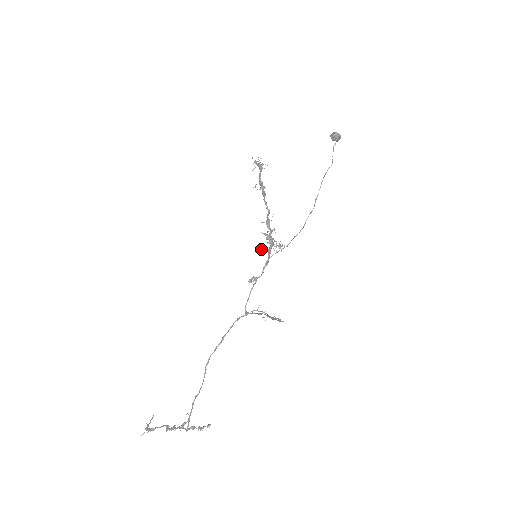
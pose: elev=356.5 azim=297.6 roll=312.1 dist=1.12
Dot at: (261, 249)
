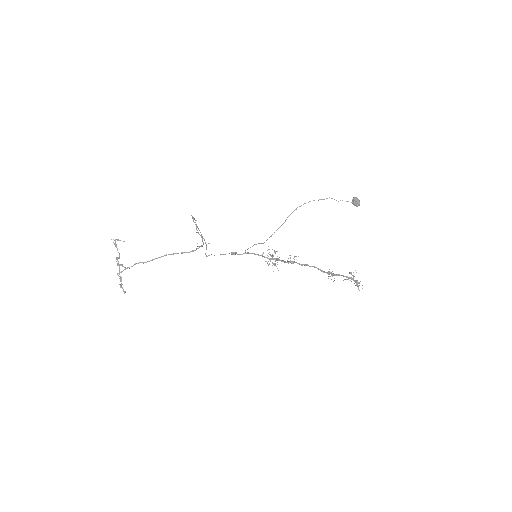
Dot at: (262, 254)
